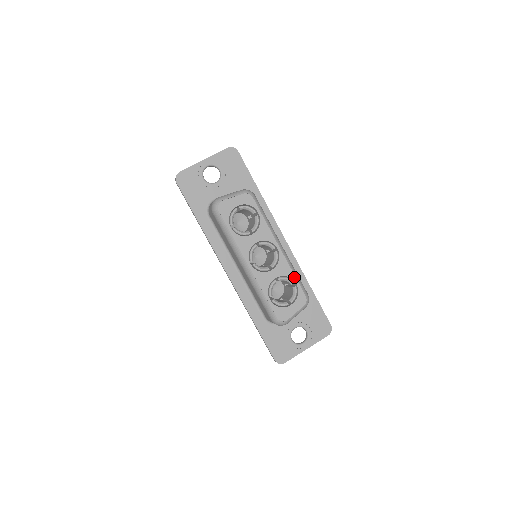
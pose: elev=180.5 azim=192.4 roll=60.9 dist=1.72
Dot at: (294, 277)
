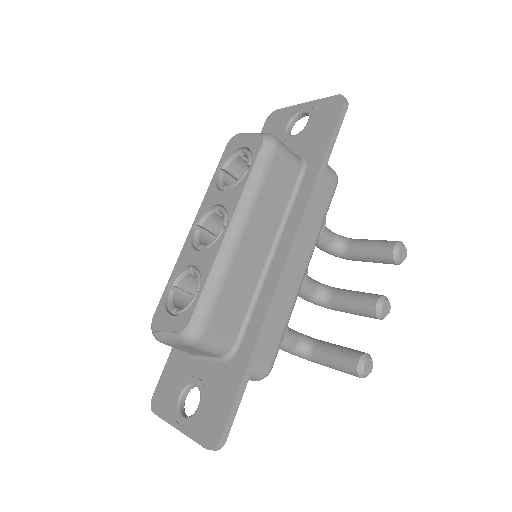
Dot at: (204, 282)
